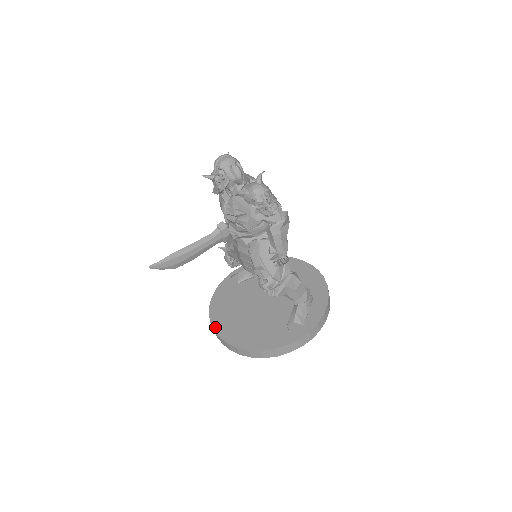
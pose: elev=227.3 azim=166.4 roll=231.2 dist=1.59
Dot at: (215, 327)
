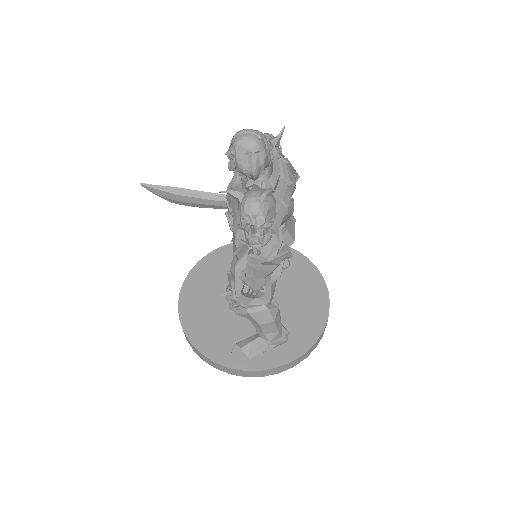
Dot at: (187, 281)
